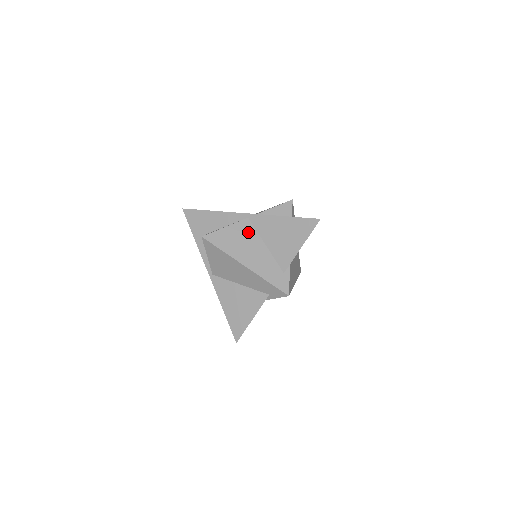
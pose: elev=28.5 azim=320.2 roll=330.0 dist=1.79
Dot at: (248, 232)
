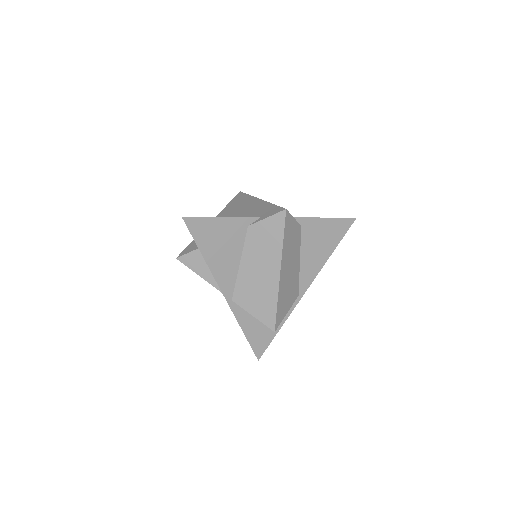
Dot at: occluded
